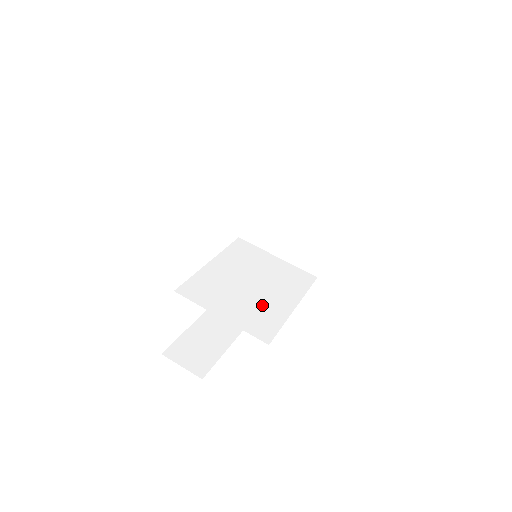
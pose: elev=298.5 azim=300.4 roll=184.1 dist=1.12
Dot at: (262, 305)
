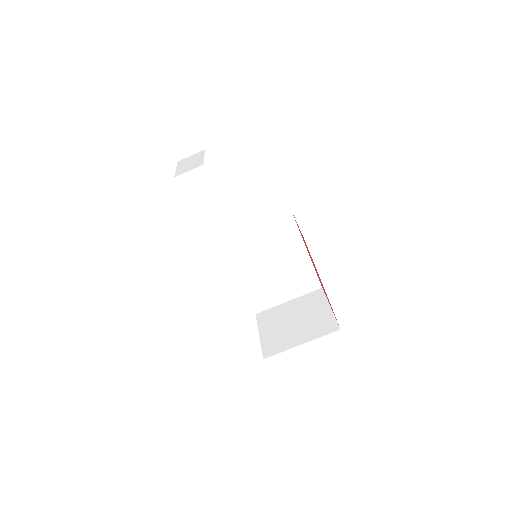
Dot at: (294, 272)
